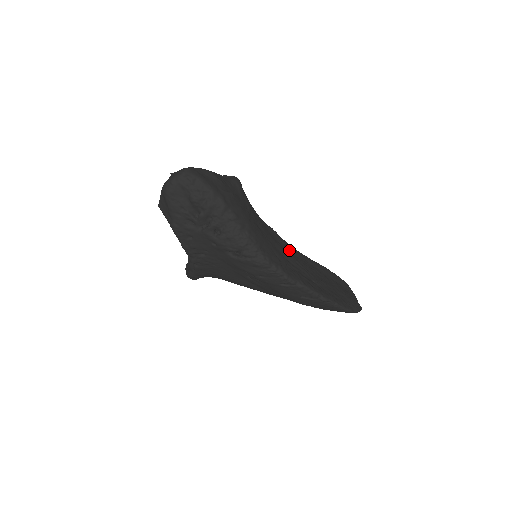
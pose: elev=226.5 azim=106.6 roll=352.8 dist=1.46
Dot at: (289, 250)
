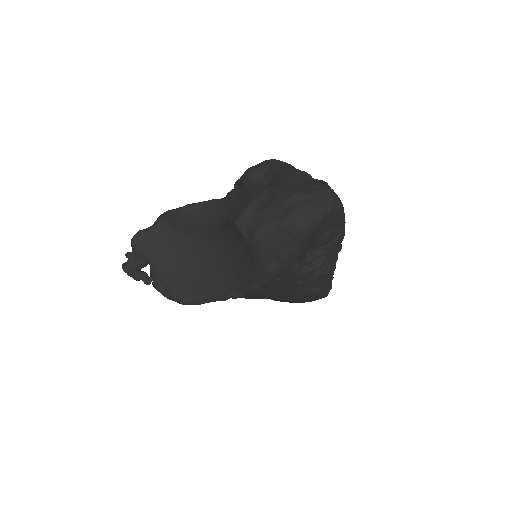
Dot at: occluded
